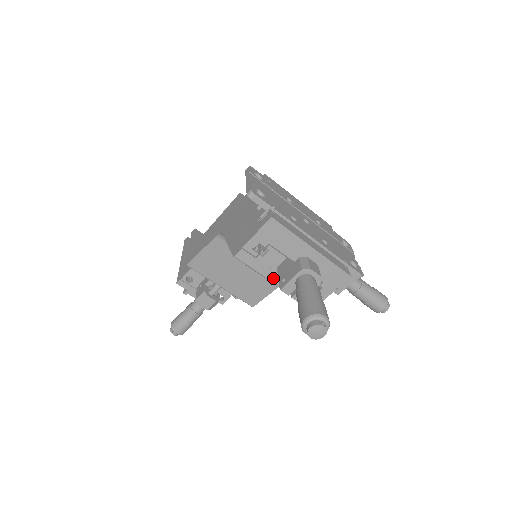
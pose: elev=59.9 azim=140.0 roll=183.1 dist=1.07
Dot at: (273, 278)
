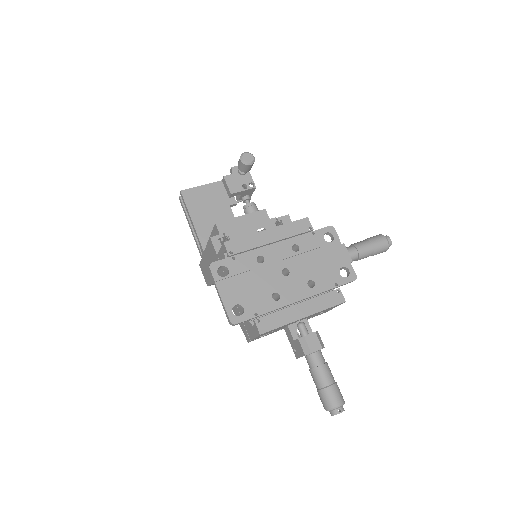
Dot at: occluded
